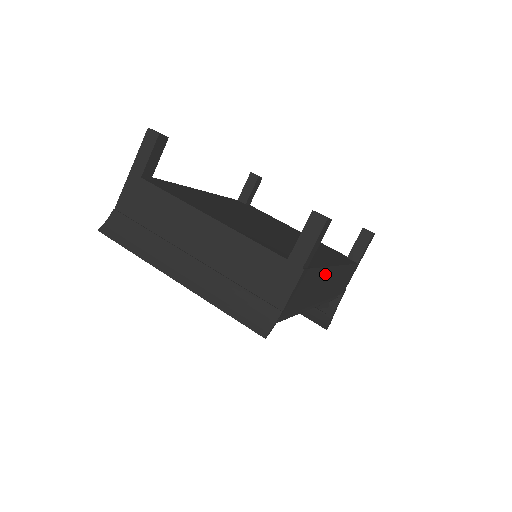
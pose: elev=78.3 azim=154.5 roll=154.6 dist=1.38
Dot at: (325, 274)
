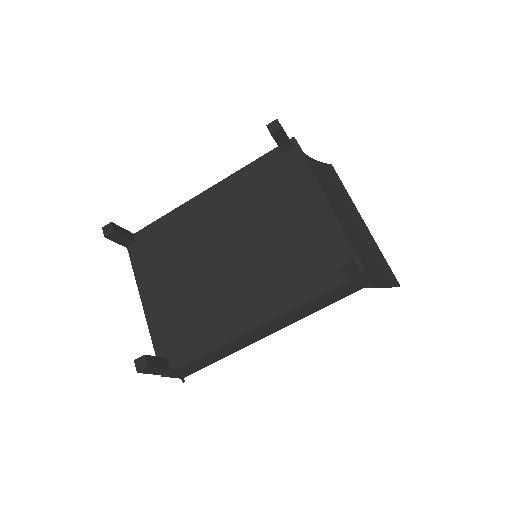
Dot at: (227, 345)
